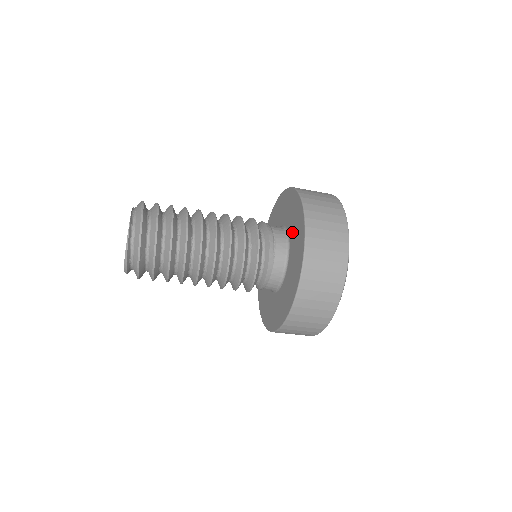
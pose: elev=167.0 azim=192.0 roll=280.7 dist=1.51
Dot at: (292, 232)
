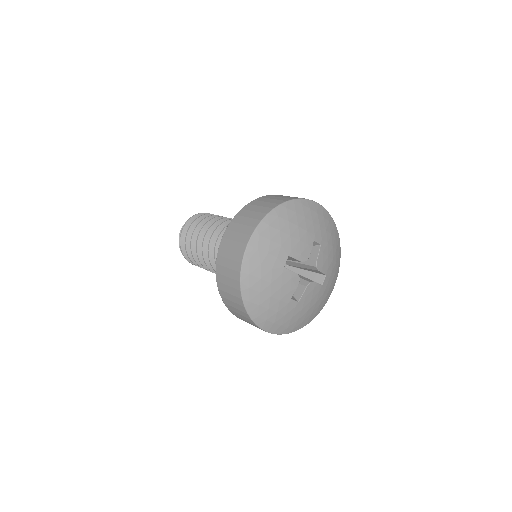
Dot at: occluded
